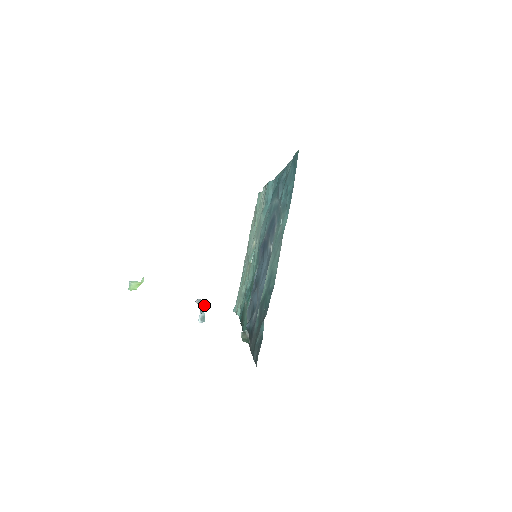
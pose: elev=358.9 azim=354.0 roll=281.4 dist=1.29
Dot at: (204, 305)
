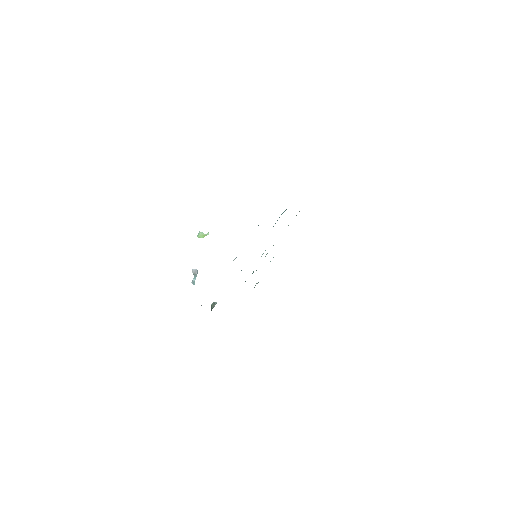
Dot at: (196, 275)
